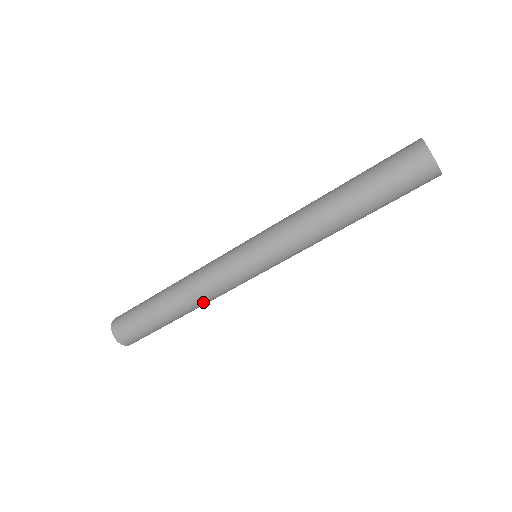
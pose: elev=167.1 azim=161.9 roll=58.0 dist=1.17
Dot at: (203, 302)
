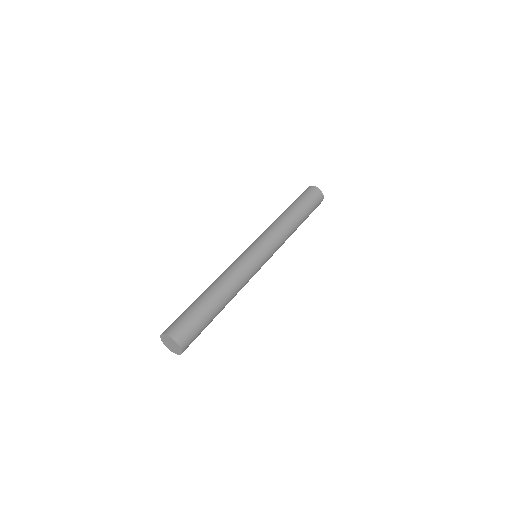
Dot at: (237, 290)
